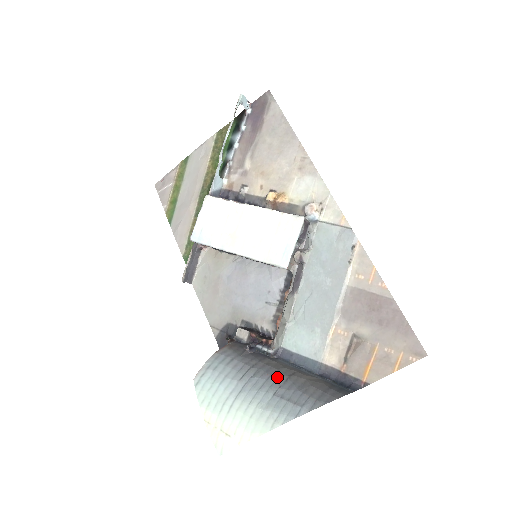
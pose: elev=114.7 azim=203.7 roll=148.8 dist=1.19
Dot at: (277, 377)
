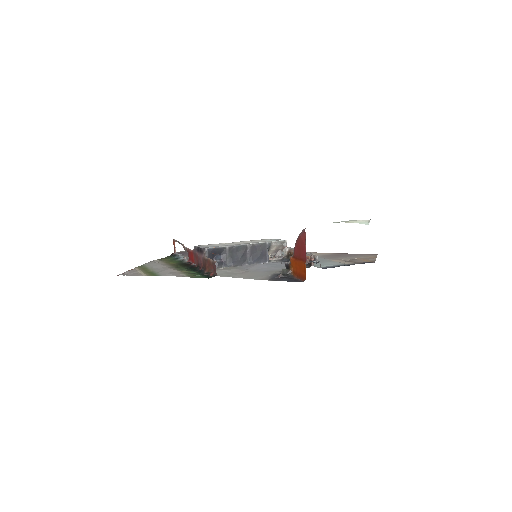
Dot at: occluded
